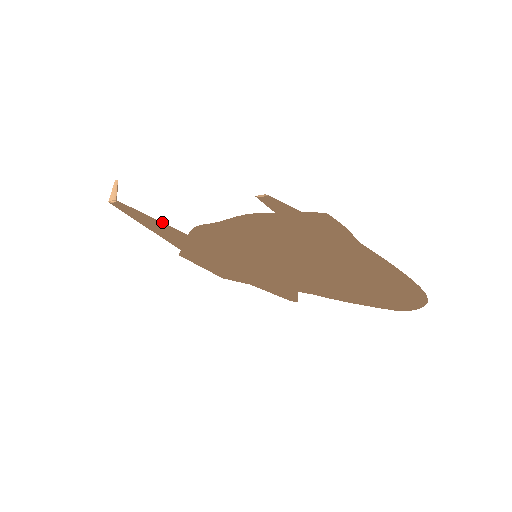
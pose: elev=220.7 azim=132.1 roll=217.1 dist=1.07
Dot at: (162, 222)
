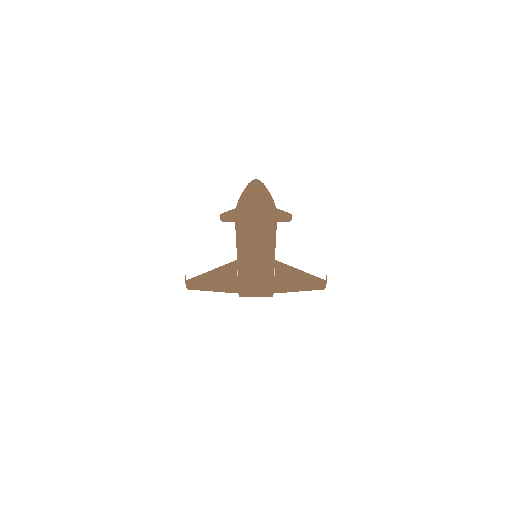
Dot at: (206, 273)
